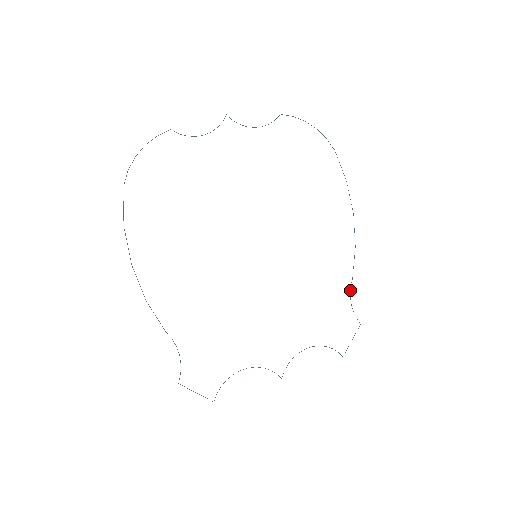
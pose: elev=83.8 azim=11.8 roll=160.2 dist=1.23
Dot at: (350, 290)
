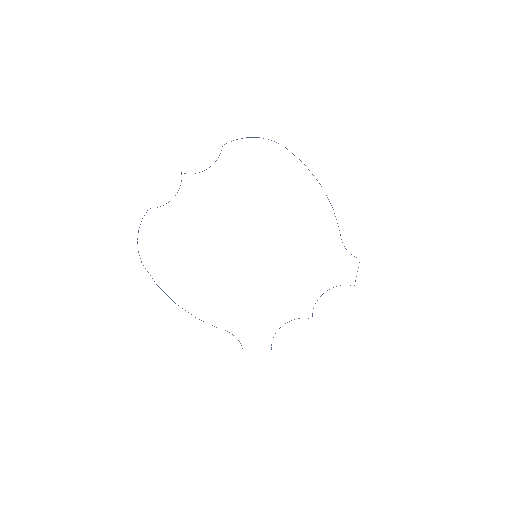
Dot at: occluded
